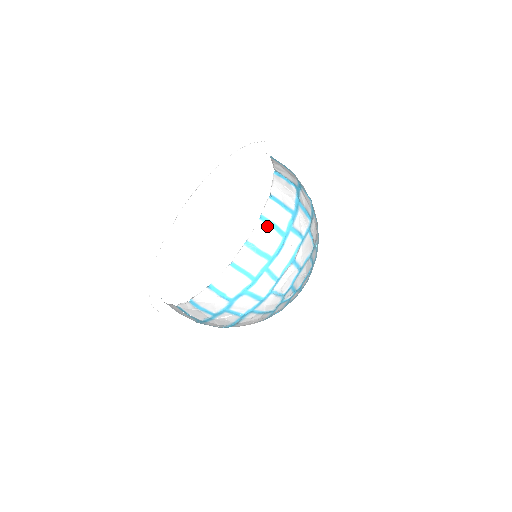
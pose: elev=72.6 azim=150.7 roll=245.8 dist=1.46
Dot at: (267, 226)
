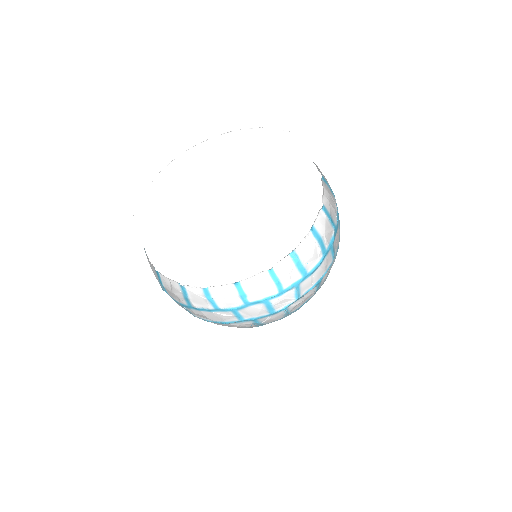
Dot at: (315, 239)
